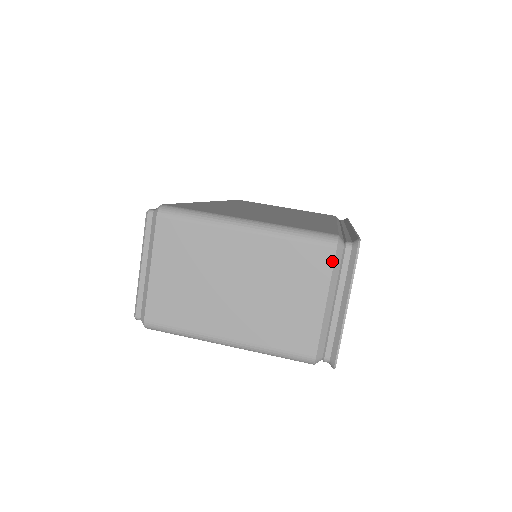
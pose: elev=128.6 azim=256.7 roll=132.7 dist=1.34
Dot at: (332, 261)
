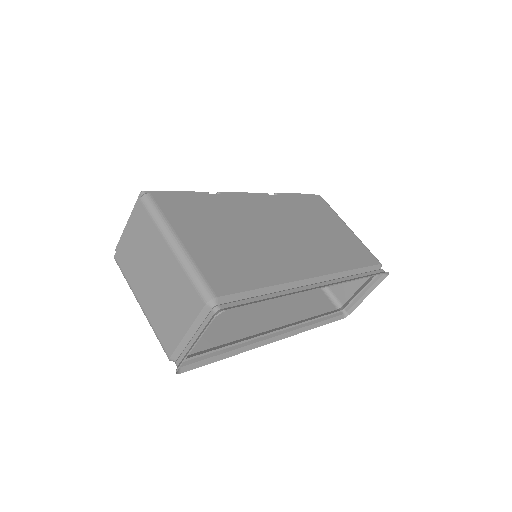
Dot at: (200, 310)
